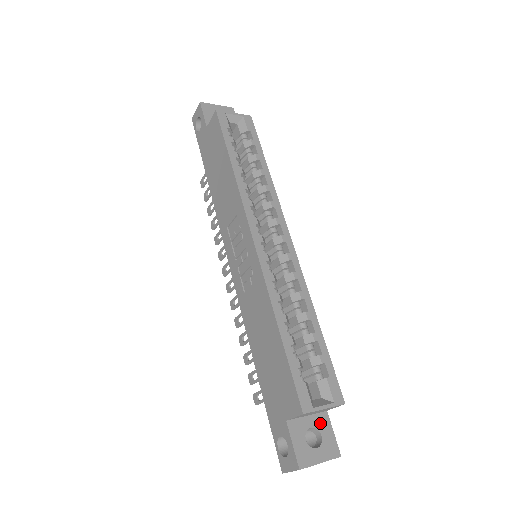
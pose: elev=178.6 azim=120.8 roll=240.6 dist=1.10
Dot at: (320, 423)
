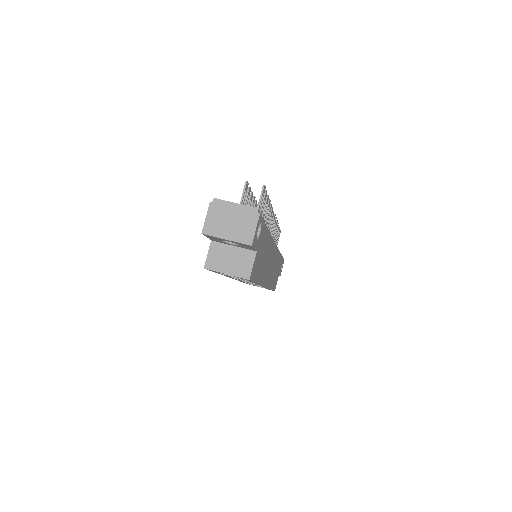
Dot at: occluded
